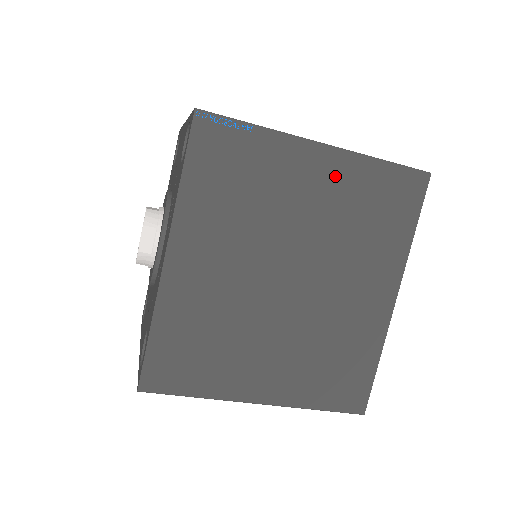
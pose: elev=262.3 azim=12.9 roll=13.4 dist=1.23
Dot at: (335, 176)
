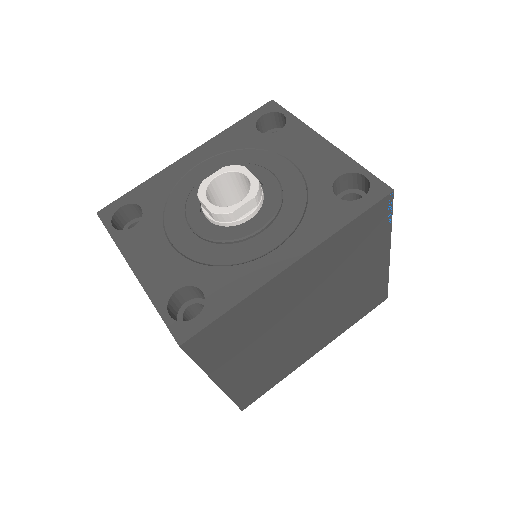
Dot at: (374, 274)
